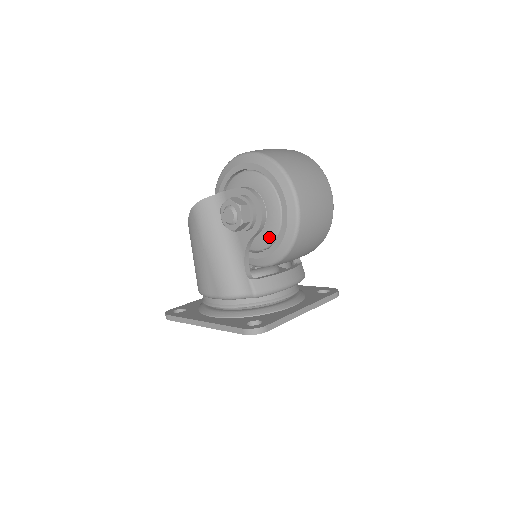
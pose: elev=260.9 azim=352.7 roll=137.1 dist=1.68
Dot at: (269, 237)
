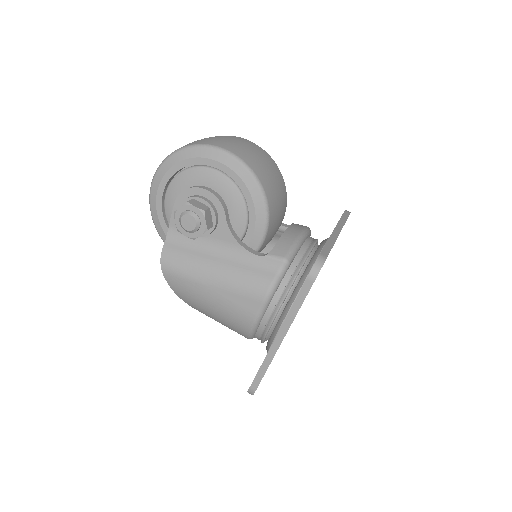
Dot at: (238, 204)
